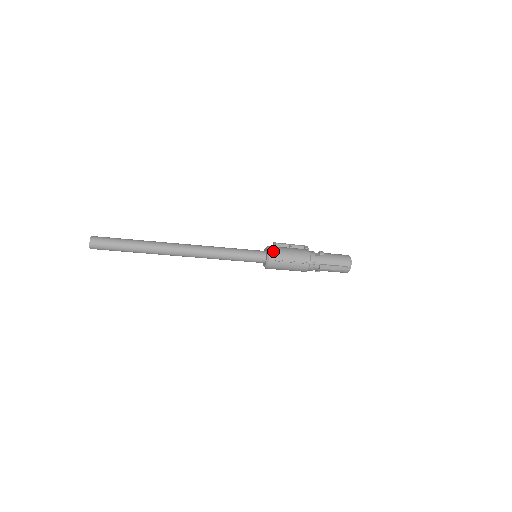
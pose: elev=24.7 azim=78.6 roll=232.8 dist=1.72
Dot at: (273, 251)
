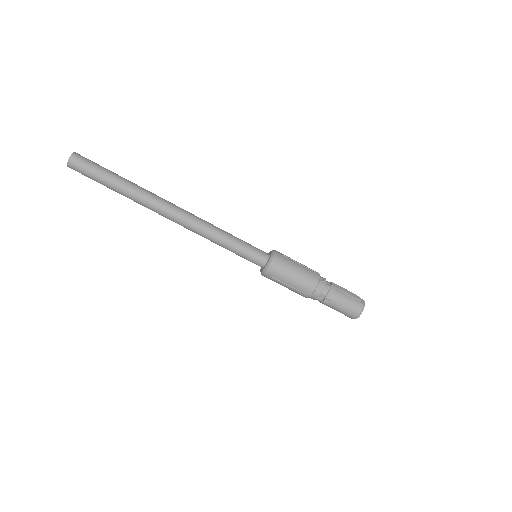
Dot at: occluded
